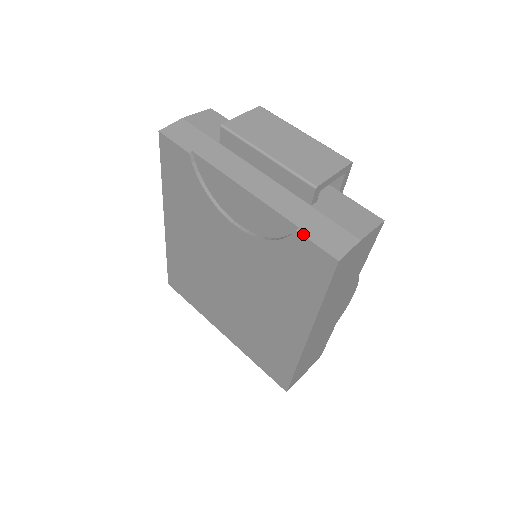
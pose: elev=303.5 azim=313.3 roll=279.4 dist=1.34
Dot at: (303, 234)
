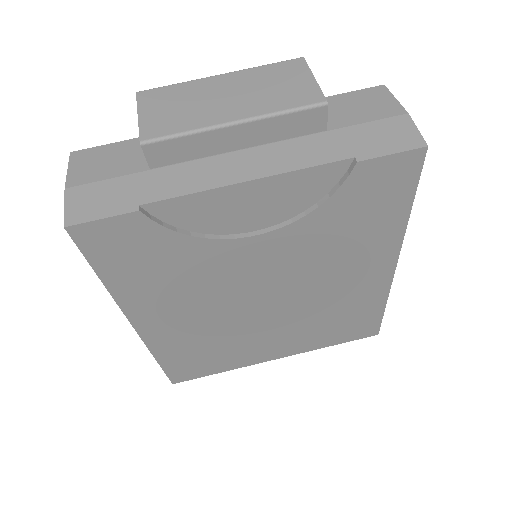
Dot at: (368, 158)
